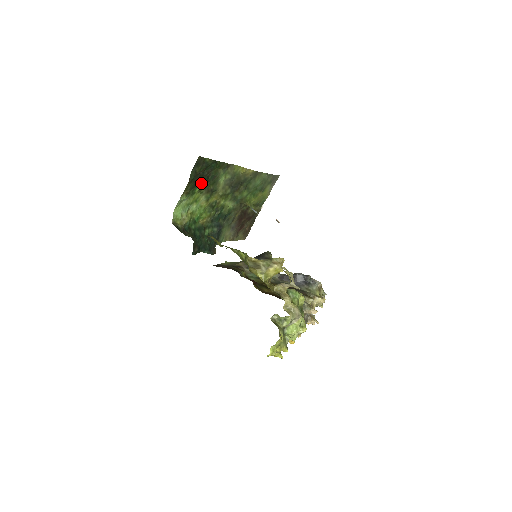
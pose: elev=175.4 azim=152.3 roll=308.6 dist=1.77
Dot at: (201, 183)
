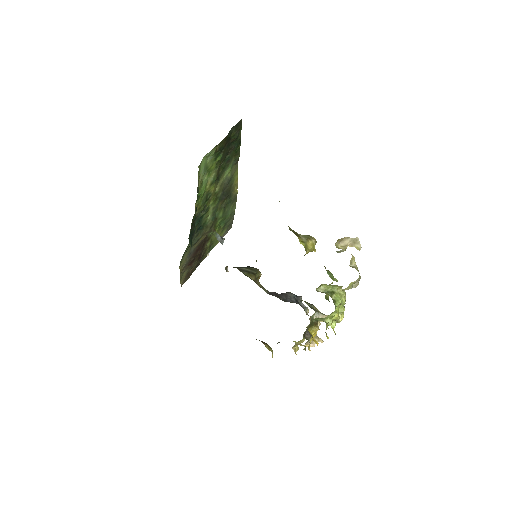
Dot at: (223, 154)
